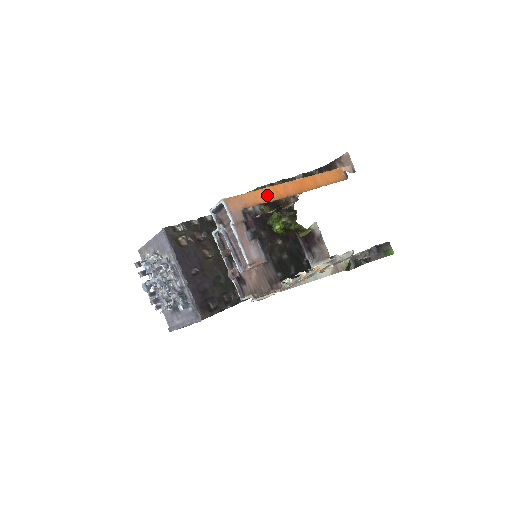
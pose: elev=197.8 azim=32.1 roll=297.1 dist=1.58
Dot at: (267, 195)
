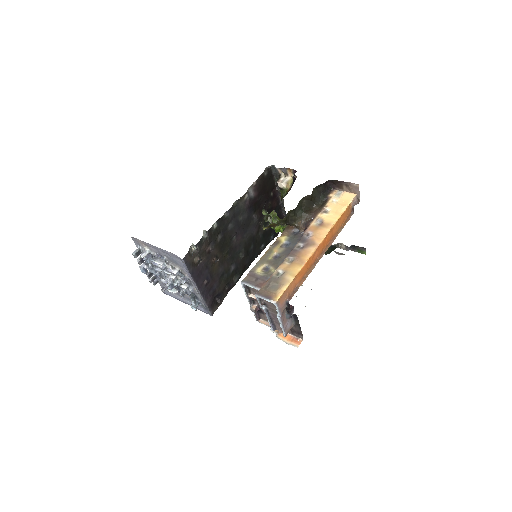
Dot at: (302, 273)
